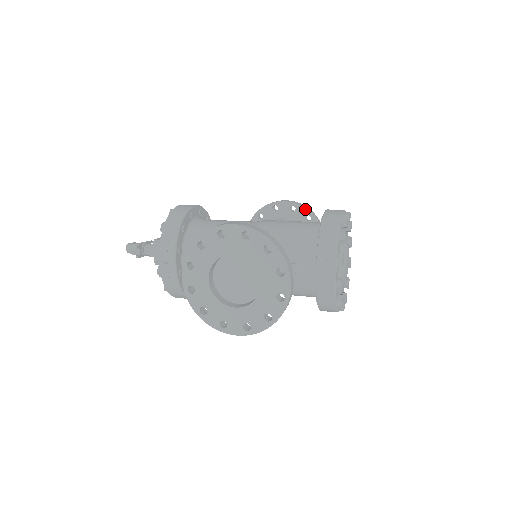
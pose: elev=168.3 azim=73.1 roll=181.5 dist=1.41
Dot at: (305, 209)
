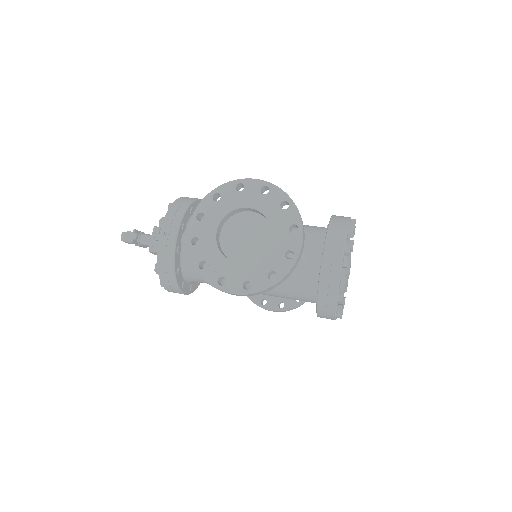
Dot at: occluded
